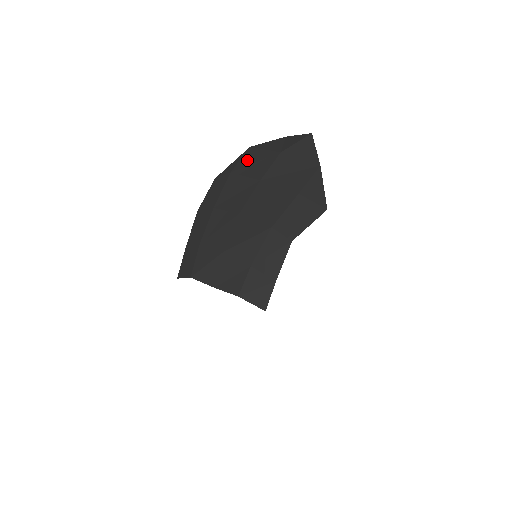
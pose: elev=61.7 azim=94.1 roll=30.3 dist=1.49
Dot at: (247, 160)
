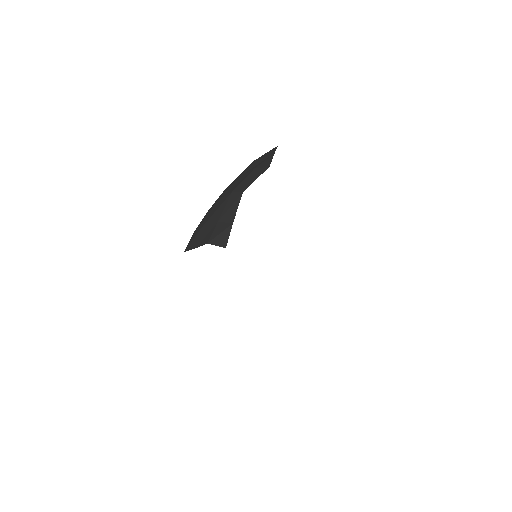
Dot at: occluded
